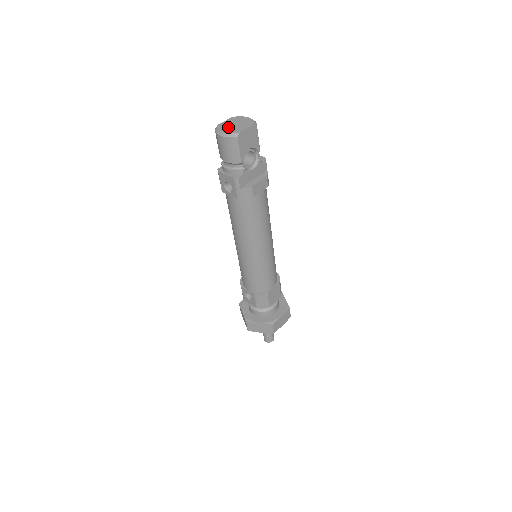
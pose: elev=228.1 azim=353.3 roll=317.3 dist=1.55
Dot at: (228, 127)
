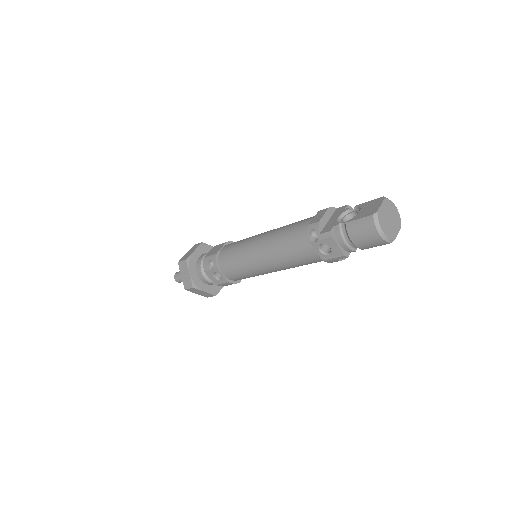
Dot at: (386, 222)
